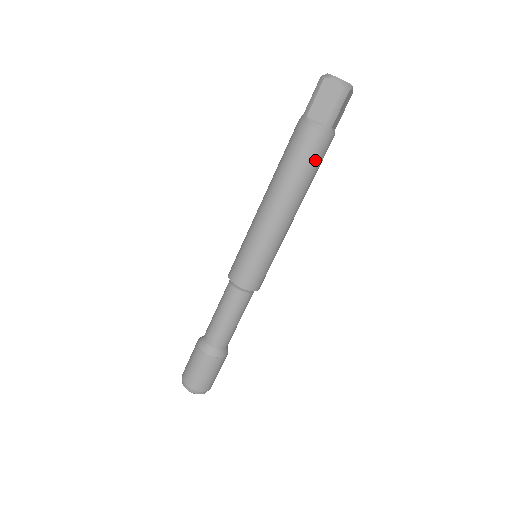
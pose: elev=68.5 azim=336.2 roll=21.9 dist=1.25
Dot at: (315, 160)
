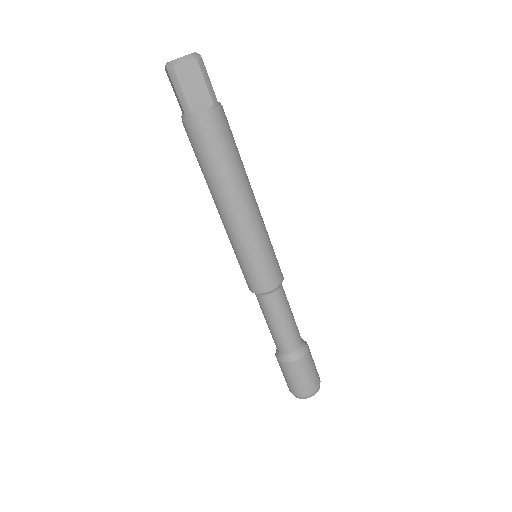
Dot at: (204, 150)
